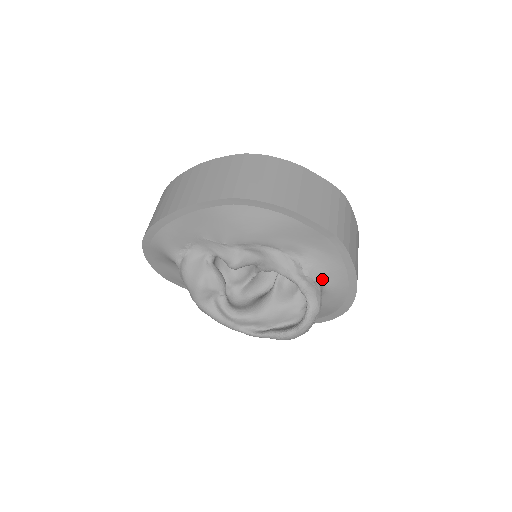
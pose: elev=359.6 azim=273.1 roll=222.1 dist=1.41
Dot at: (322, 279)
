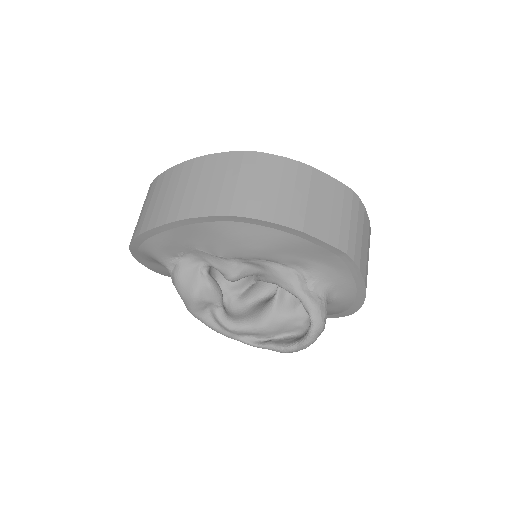
Dot at: (328, 292)
